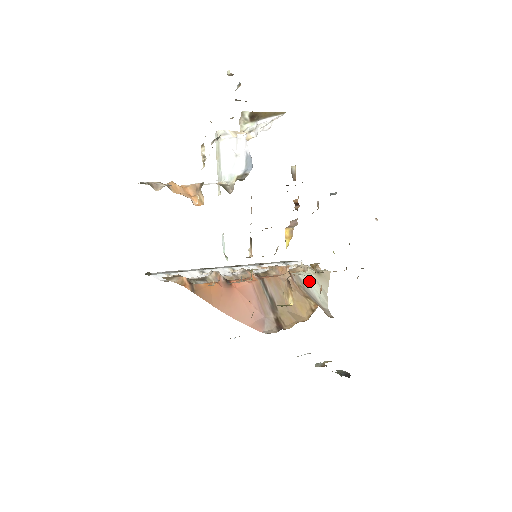
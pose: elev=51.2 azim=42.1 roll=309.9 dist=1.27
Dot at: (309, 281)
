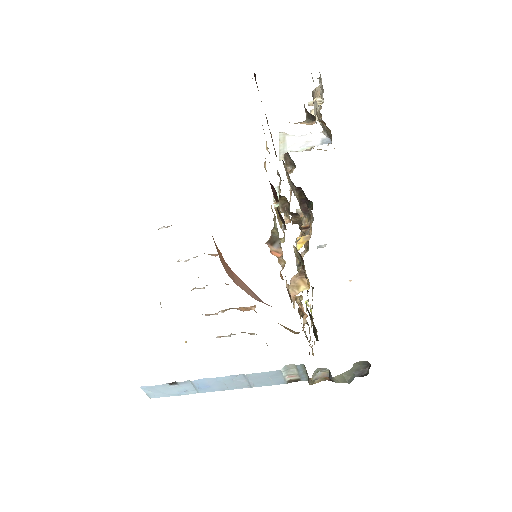
Dot at: occluded
